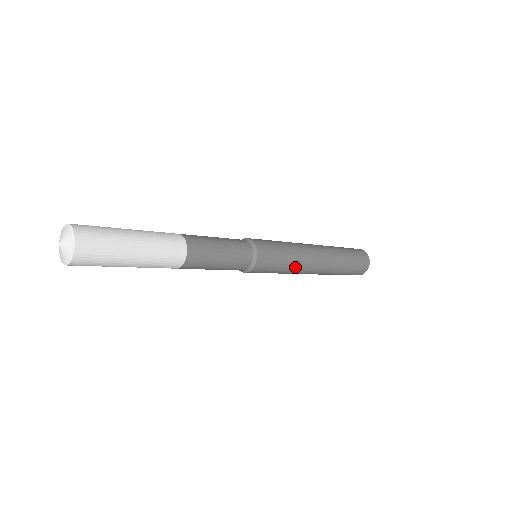
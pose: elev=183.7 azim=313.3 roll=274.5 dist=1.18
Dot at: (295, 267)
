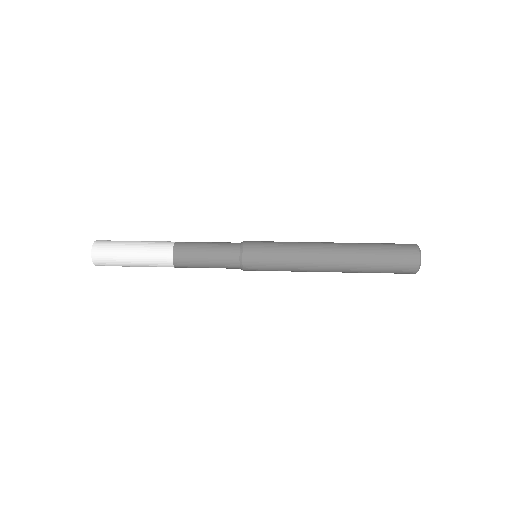
Dot at: (295, 262)
